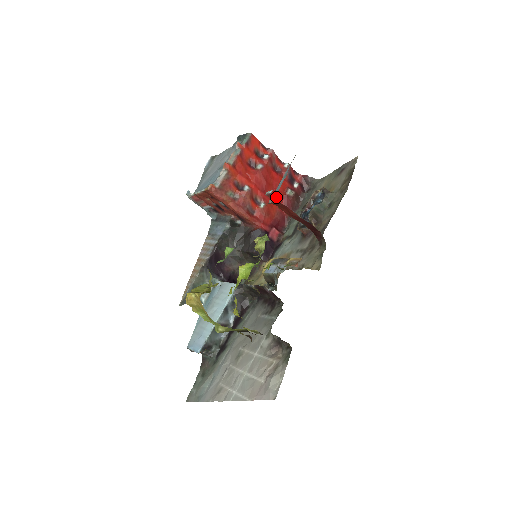
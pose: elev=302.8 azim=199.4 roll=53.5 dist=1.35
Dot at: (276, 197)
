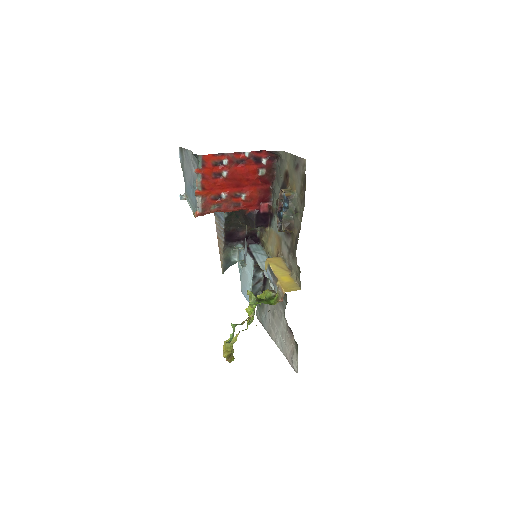
Dot at: (252, 182)
